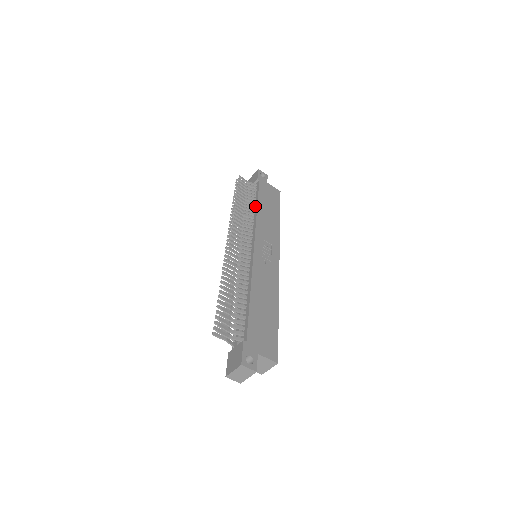
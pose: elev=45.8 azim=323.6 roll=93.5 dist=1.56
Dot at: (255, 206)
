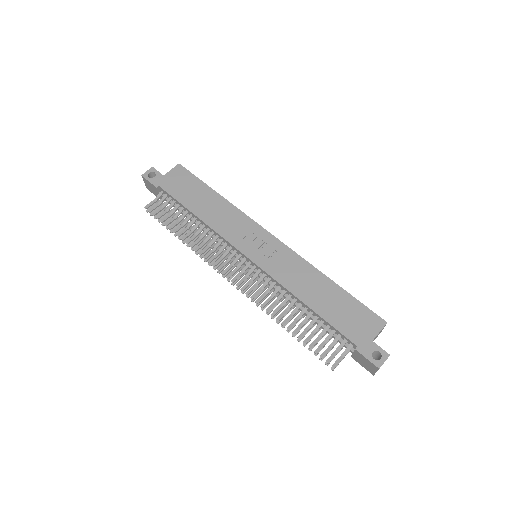
Dot at: (194, 217)
